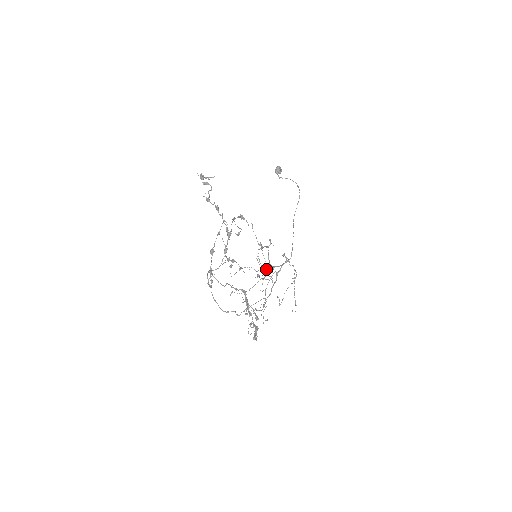
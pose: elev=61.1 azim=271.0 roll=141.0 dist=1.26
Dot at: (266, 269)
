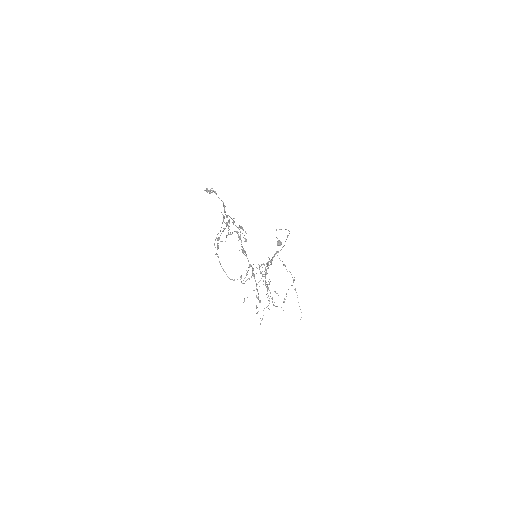
Dot at: occluded
